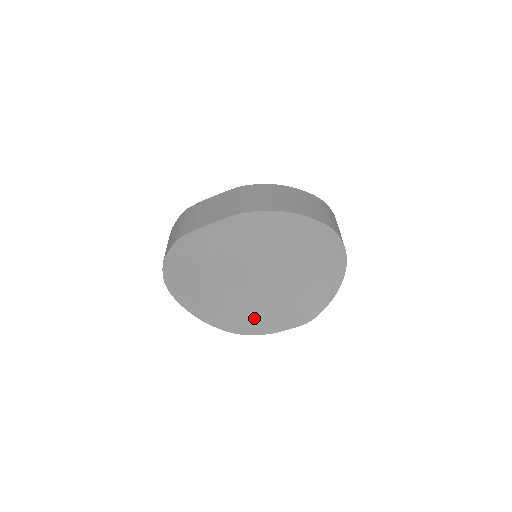
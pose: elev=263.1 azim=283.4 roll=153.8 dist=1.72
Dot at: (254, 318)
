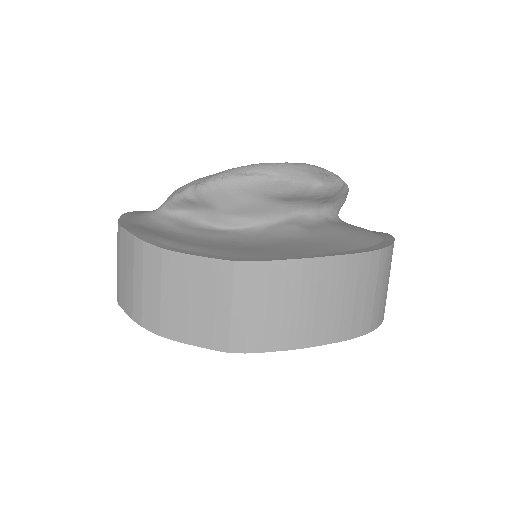
Dot at: occluded
